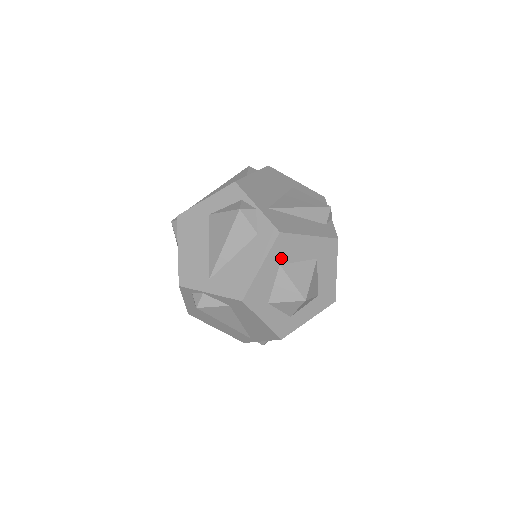
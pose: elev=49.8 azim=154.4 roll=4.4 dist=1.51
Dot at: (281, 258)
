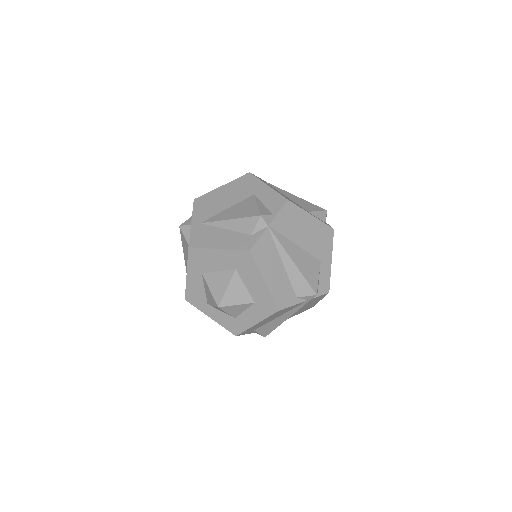
Dot at: (200, 268)
